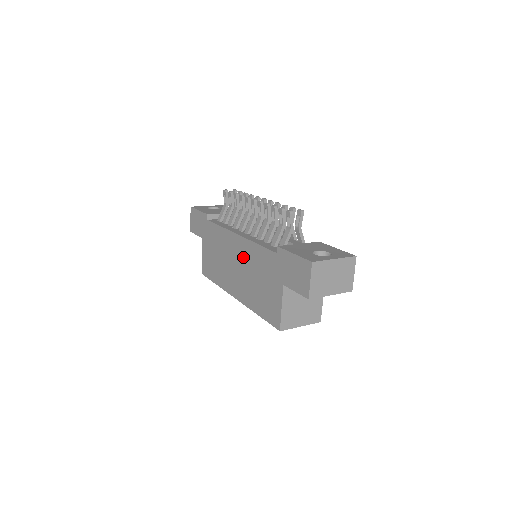
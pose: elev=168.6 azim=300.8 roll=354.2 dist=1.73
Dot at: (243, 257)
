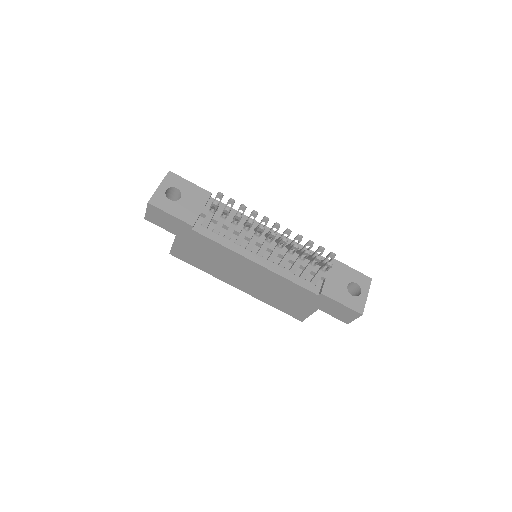
Dot at: (262, 277)
